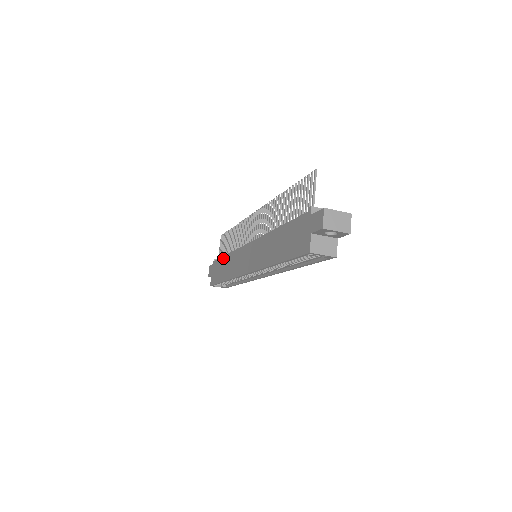
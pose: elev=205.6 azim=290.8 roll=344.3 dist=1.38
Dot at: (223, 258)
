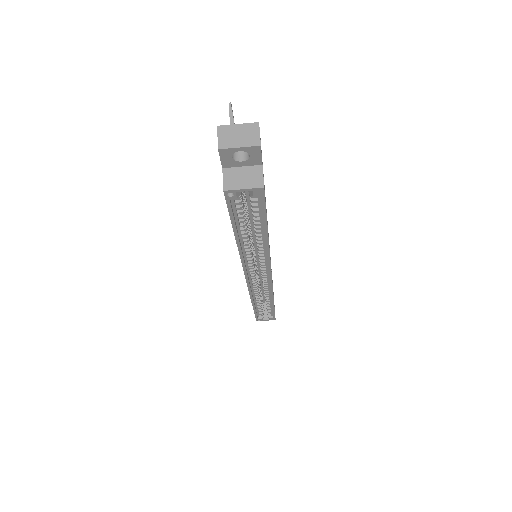
Dot at: occluded
